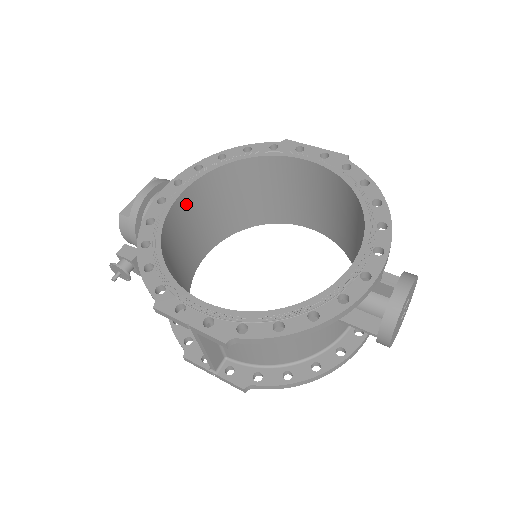
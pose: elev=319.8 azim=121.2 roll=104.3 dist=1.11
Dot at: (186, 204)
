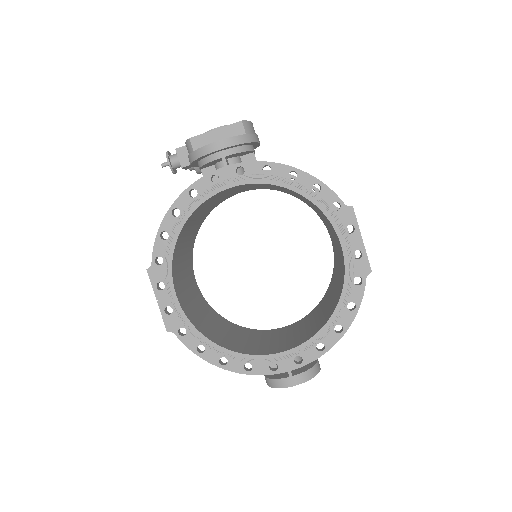
Dot at: (236, 187)
